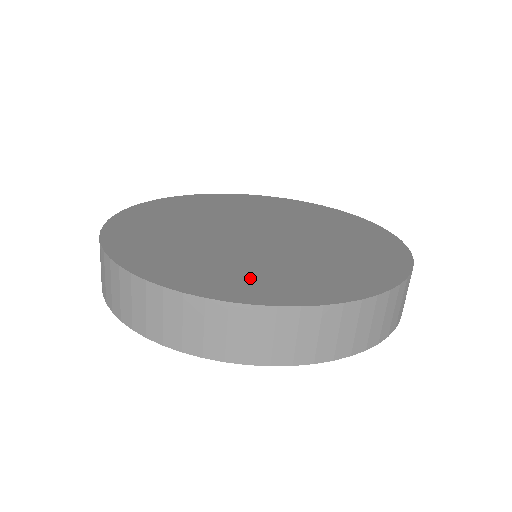
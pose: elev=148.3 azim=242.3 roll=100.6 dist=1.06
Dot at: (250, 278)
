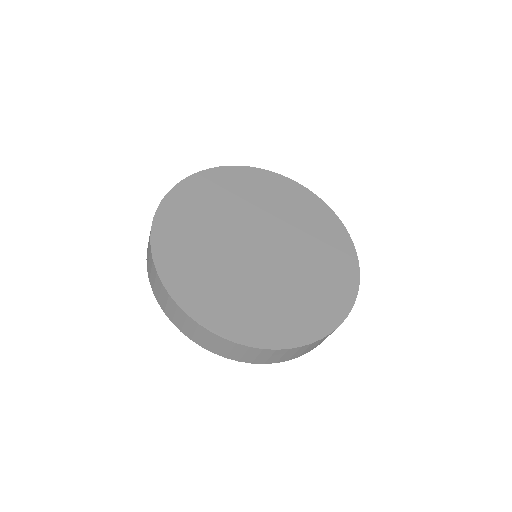
Dot at: (241, 312)
